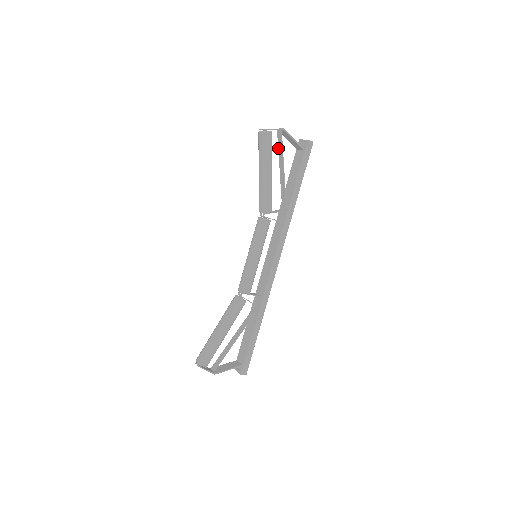
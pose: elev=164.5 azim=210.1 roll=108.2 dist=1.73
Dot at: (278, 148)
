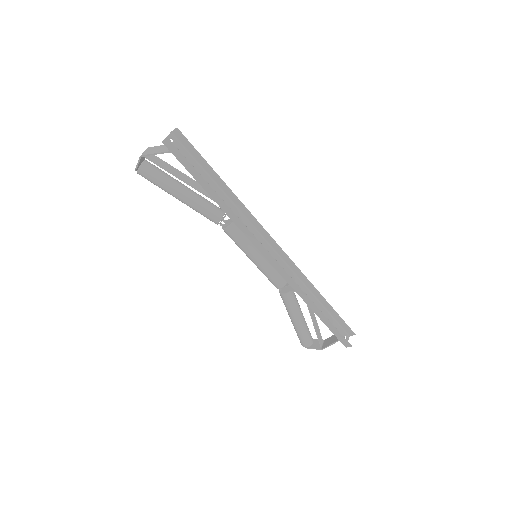
Dot at: (166, 163)
